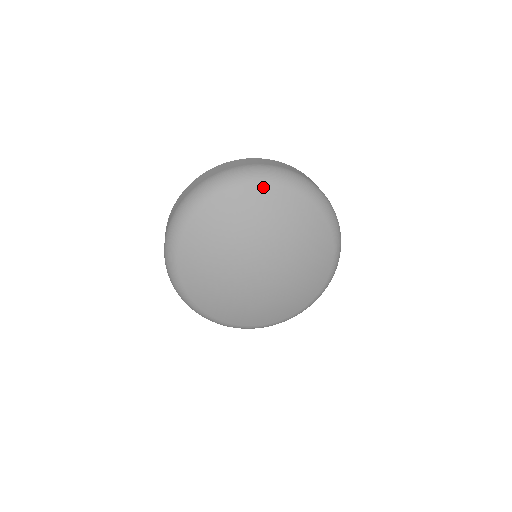
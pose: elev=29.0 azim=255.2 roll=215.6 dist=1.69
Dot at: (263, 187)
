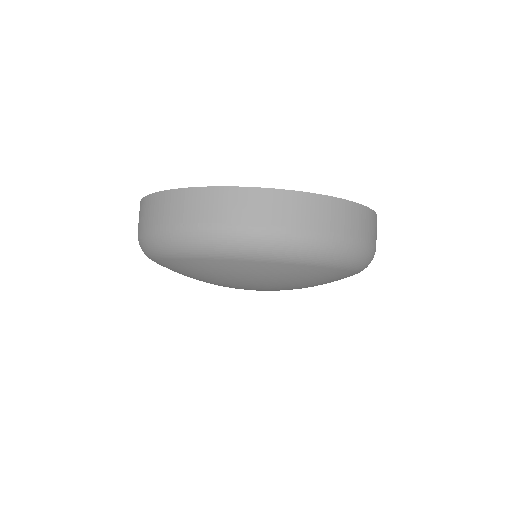
Dot at: (170, 261)
